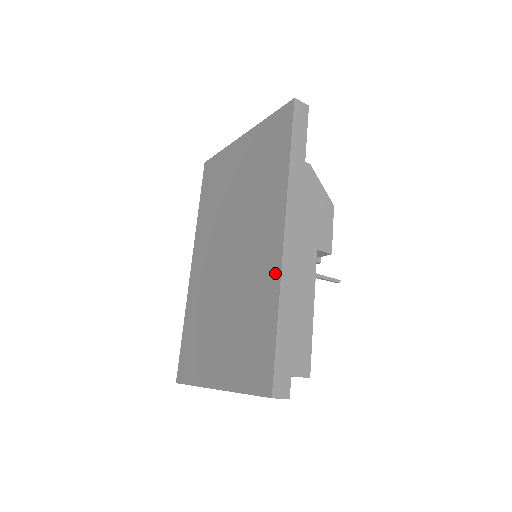
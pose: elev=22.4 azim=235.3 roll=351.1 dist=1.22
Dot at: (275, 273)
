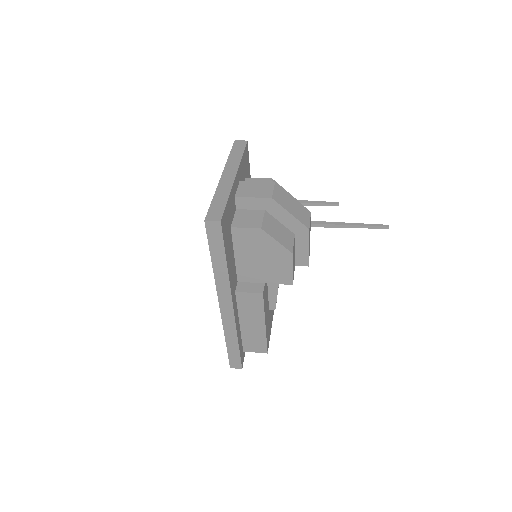
Dot at: occluded
